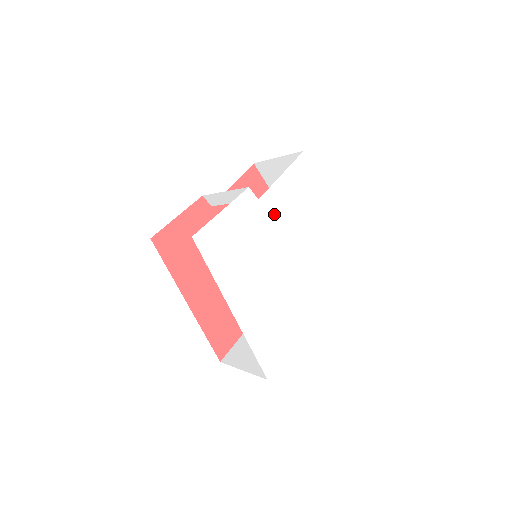
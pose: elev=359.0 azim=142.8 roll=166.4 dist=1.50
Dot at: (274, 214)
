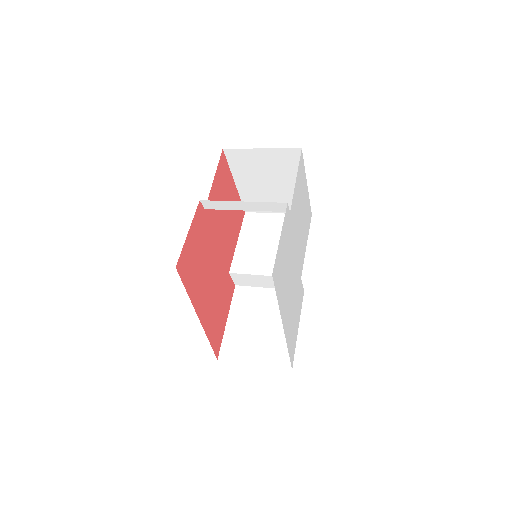
Dot at: (294, 221)
